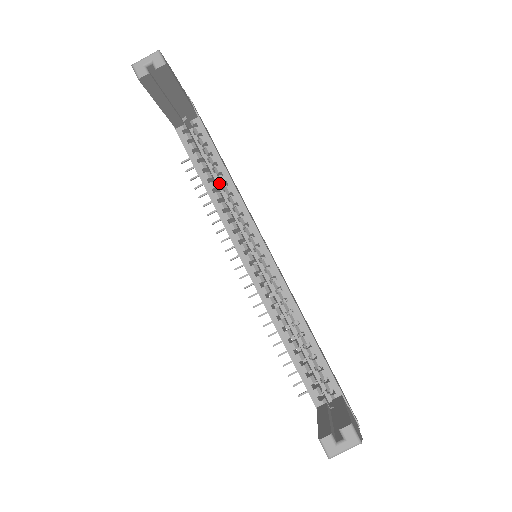
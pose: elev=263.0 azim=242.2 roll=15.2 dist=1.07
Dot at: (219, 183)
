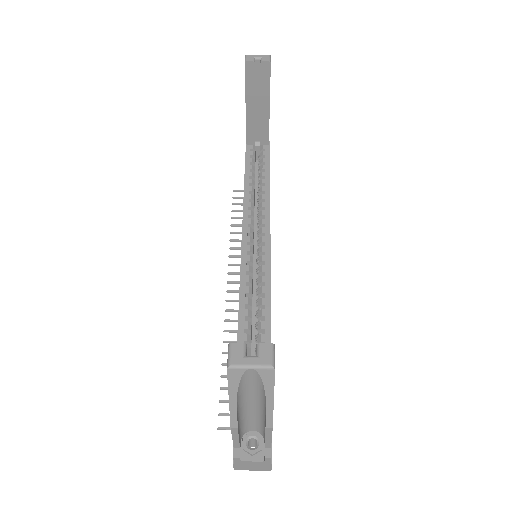
Dot at: occluded
